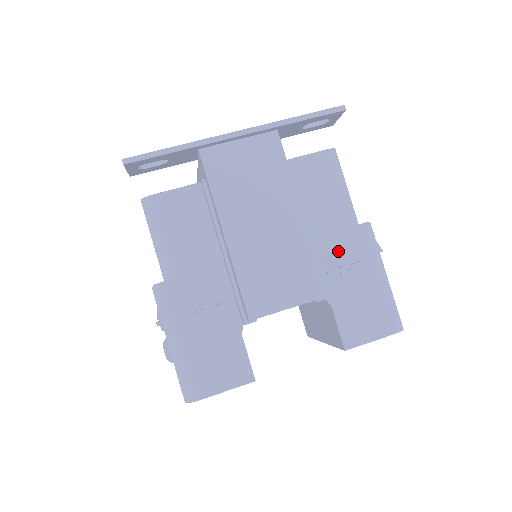
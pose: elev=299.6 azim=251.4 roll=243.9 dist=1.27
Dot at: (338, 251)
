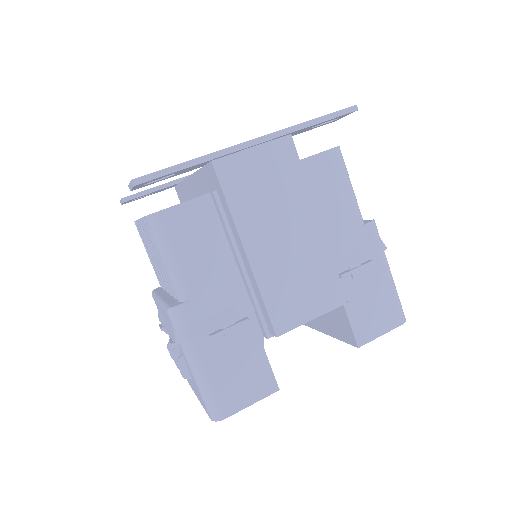
Dot at: (348, 252)
